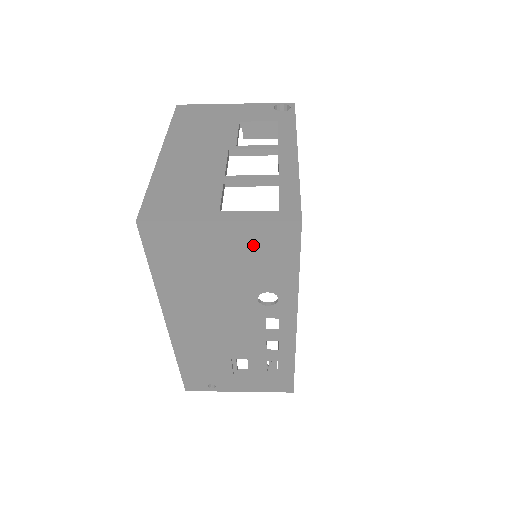
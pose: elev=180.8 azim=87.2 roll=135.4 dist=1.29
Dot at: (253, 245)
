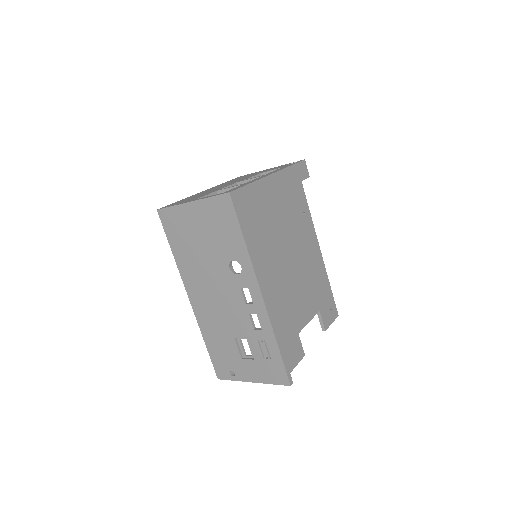
Dot at: (212, 218)
